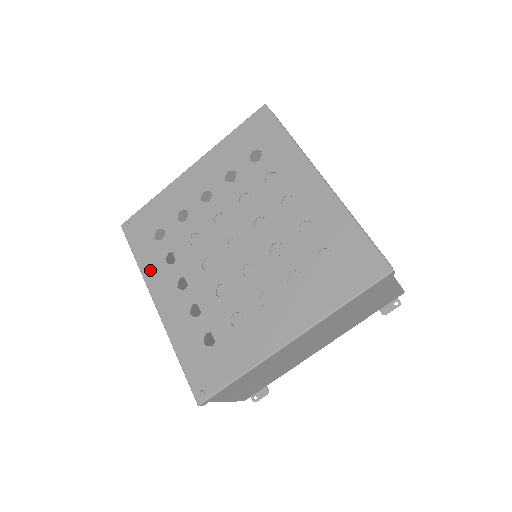
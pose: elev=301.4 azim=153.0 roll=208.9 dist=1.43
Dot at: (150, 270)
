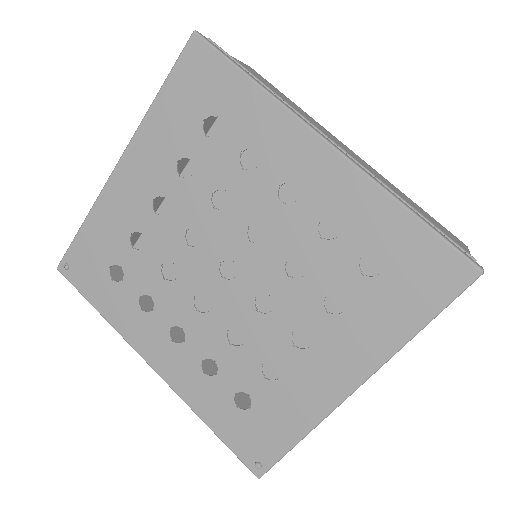
Dot at: (125, 324)
